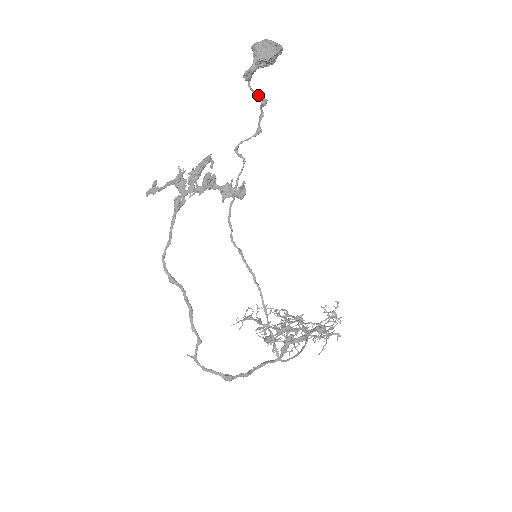
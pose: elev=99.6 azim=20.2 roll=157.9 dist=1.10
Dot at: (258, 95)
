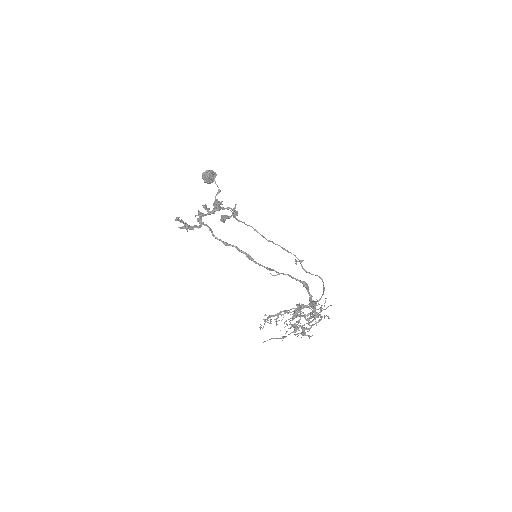
Dot at: (217, 185)
